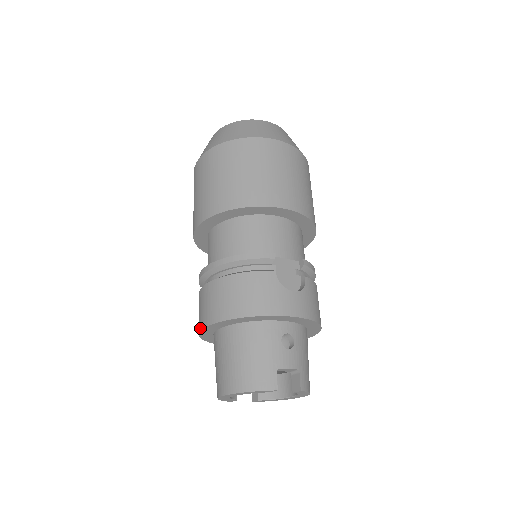
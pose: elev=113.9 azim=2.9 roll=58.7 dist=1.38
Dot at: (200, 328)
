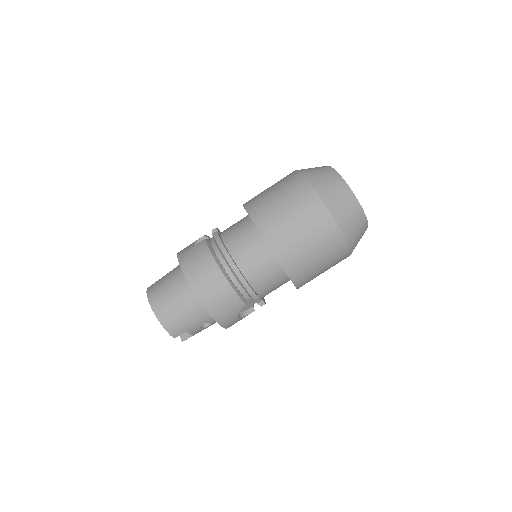
Dot at: (183, 267)
